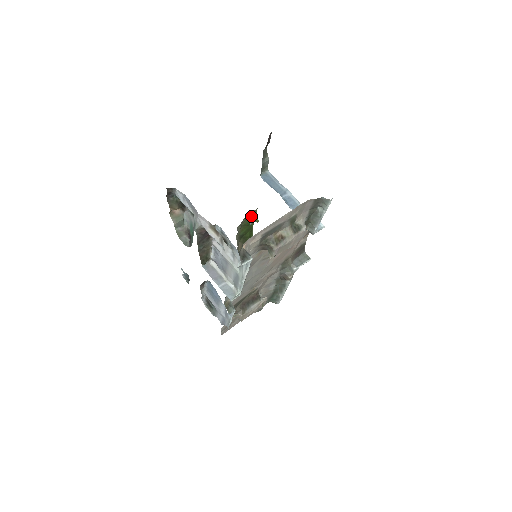
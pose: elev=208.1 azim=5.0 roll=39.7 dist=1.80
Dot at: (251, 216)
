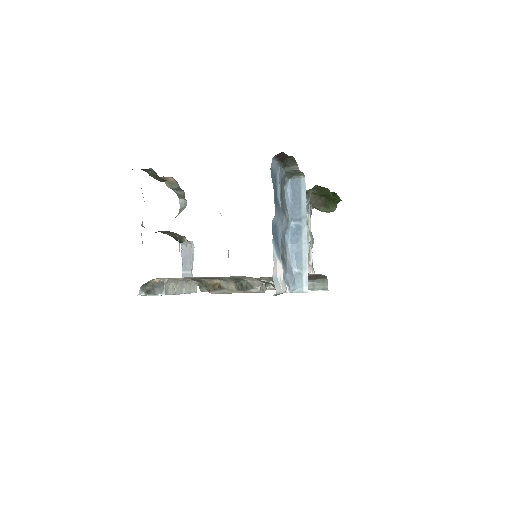
Dot at: (323, 189)
